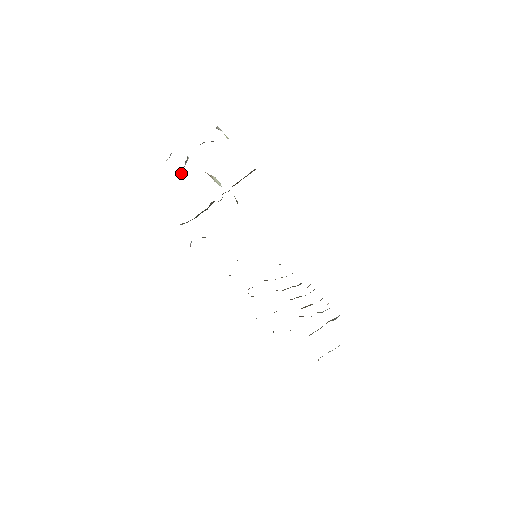
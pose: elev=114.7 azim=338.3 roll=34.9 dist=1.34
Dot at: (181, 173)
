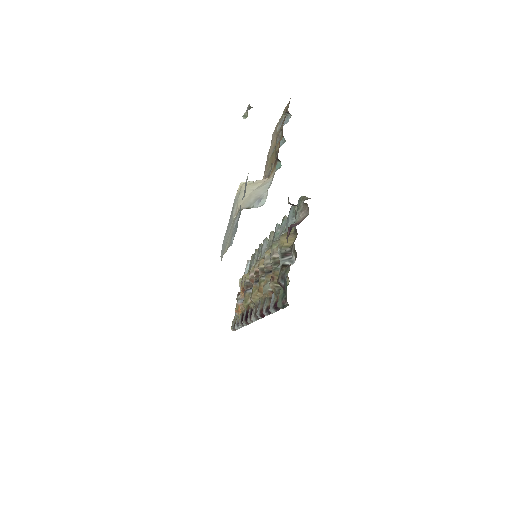
Dot at: occluded
